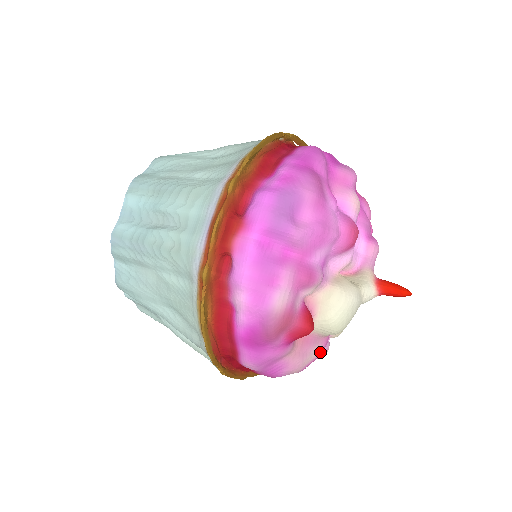
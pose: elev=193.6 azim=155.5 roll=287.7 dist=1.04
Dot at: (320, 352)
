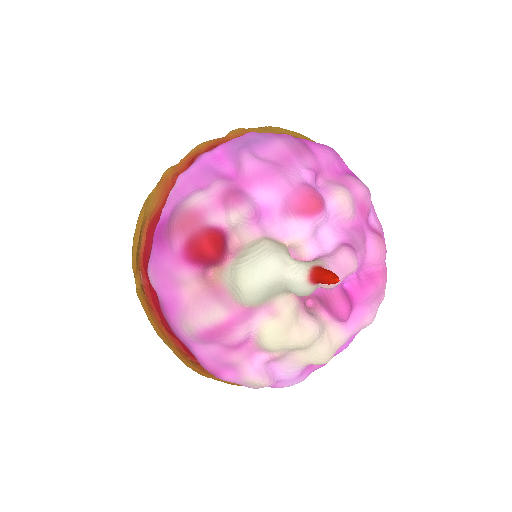
Dot at: (224, 319)
